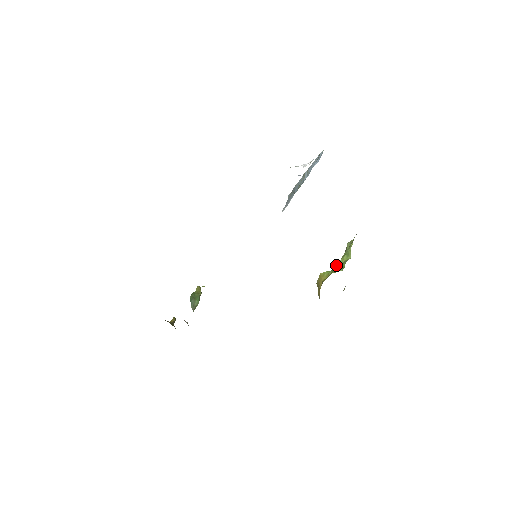
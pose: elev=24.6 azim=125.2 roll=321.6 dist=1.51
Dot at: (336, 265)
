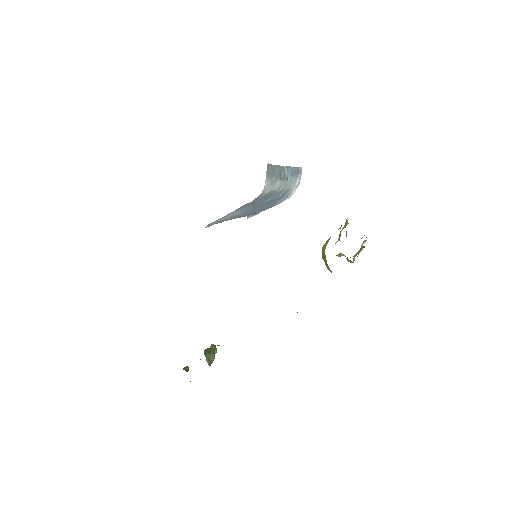
Dot at: occluded
